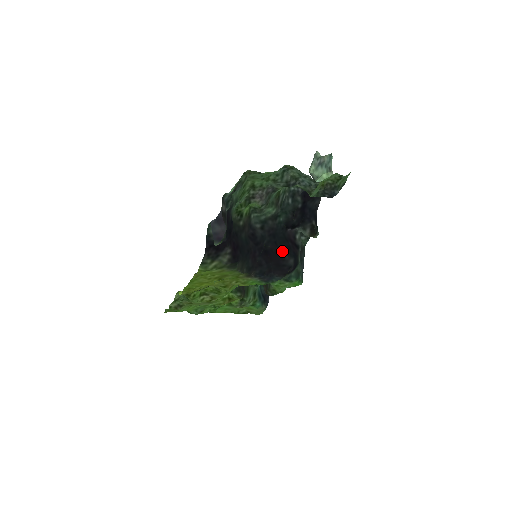
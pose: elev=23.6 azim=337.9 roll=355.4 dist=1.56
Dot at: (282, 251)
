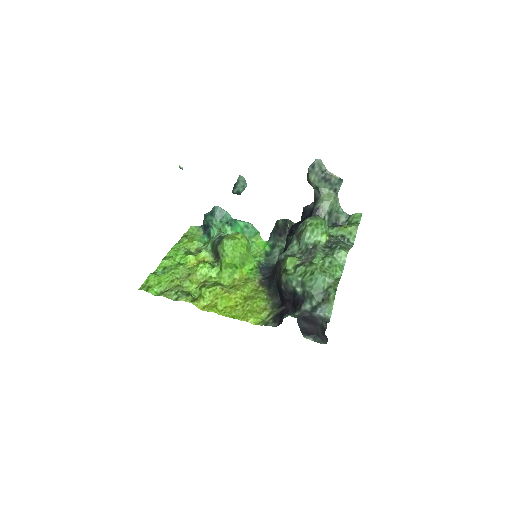
Dot at: occluded
